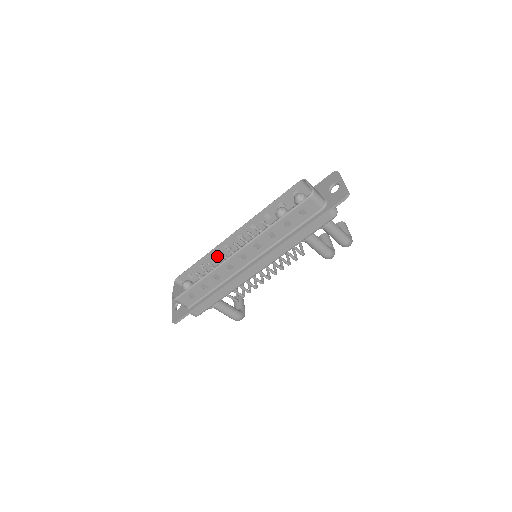
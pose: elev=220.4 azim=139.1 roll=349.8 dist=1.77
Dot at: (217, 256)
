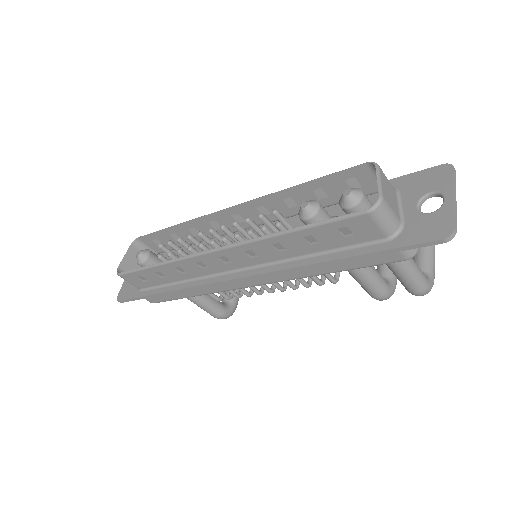
Dot at: (199, 230)
